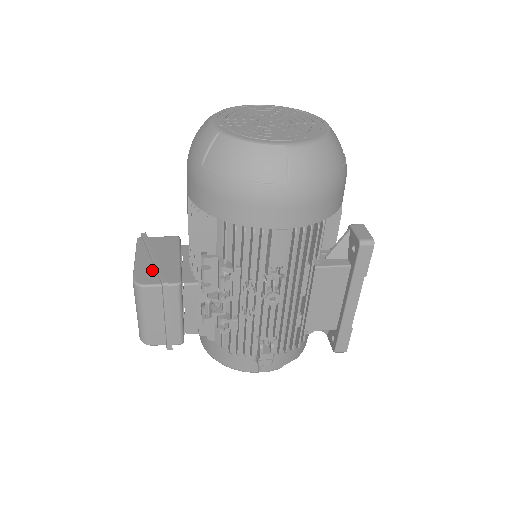
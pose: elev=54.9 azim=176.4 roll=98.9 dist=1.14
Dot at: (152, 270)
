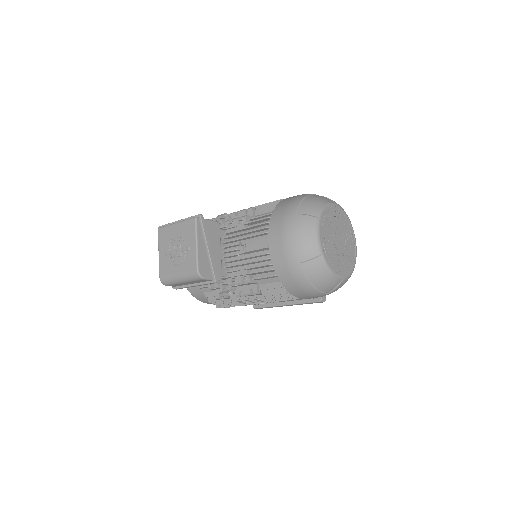
Dot at: (208, 263)
